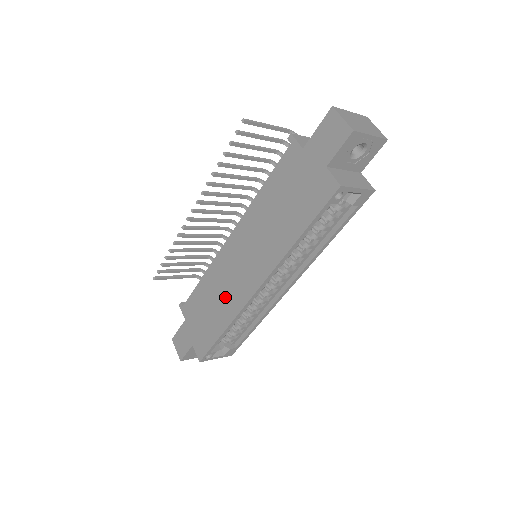
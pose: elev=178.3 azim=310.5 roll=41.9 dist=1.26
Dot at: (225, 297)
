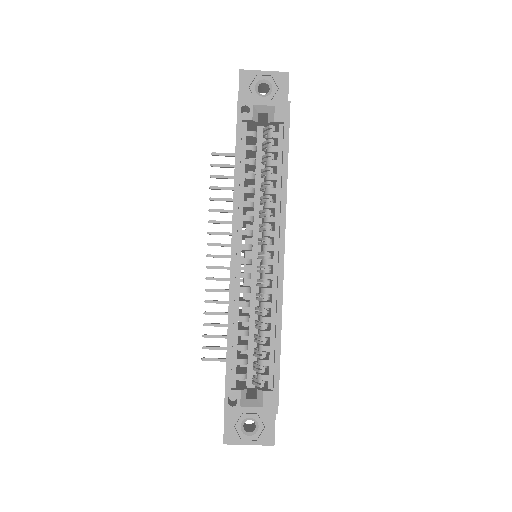
Dot at: occluded
